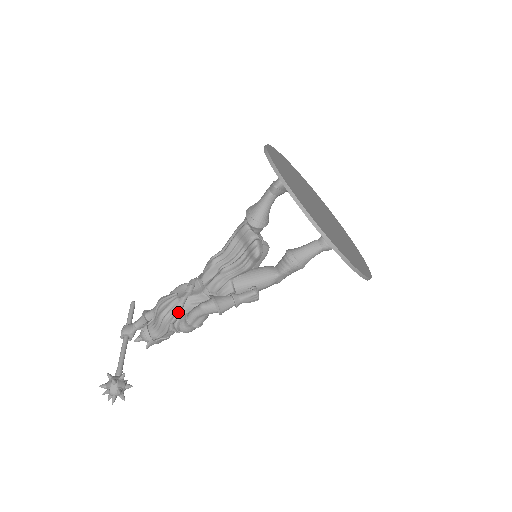
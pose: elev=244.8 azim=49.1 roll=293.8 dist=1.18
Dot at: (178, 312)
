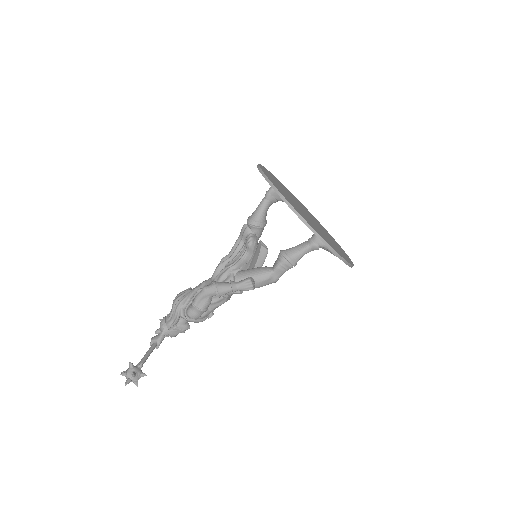
Dot at: (188, 299)
